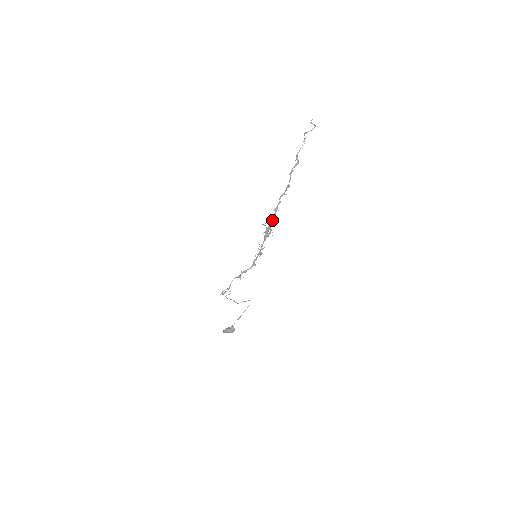
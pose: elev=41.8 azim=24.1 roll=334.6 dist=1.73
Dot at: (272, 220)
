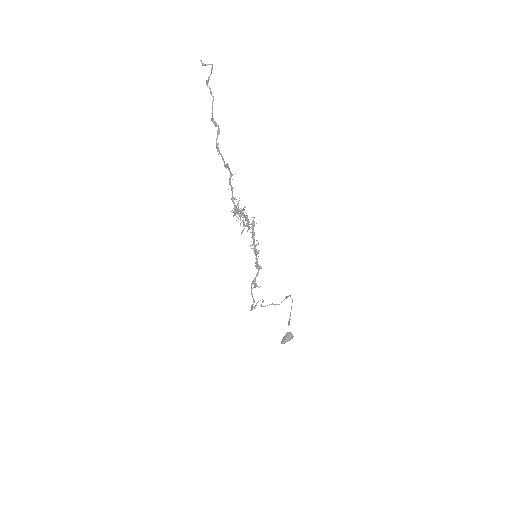
Dot at: occluded
